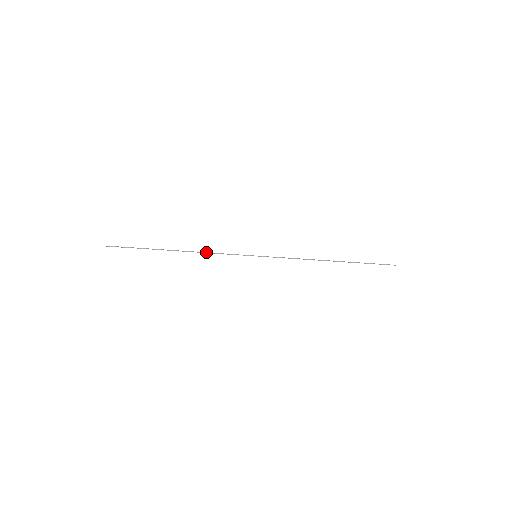
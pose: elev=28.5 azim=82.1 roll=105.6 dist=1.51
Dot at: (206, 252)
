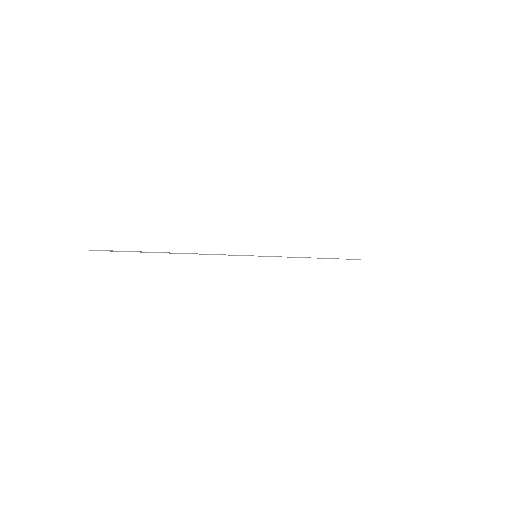
Dot at: (209, 254)
